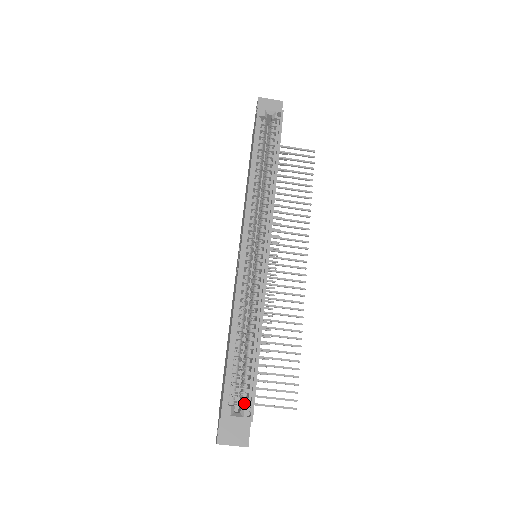
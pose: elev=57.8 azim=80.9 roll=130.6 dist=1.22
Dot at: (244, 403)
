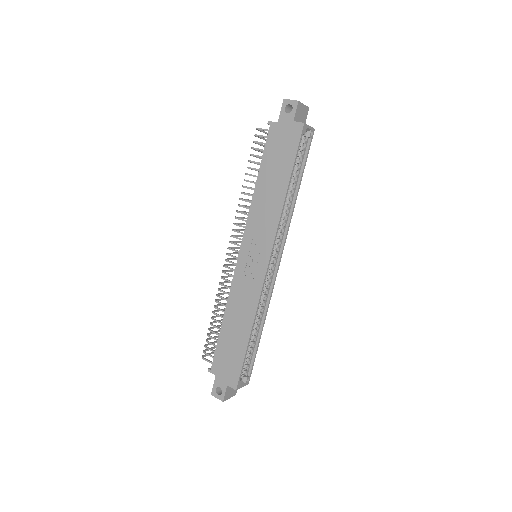
Dot at: (245, 374)
